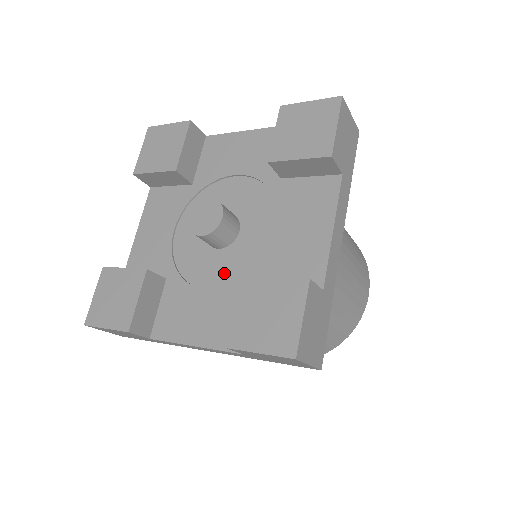
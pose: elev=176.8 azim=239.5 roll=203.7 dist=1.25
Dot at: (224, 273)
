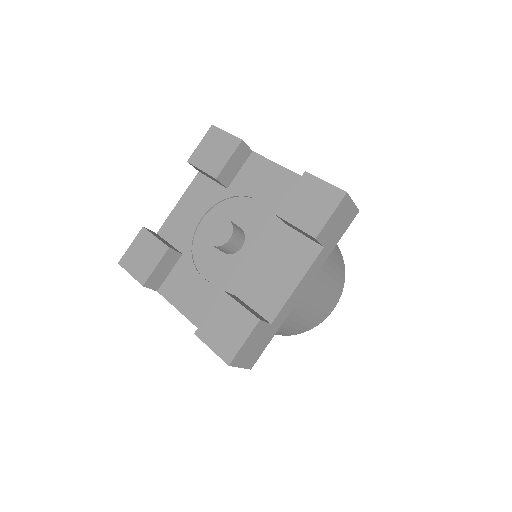
Dot at: (219, 273)
